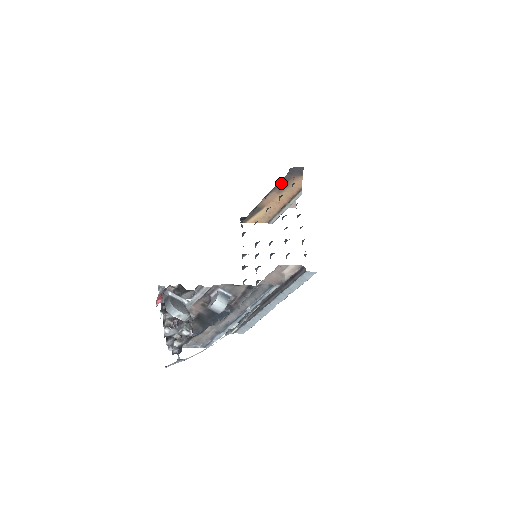
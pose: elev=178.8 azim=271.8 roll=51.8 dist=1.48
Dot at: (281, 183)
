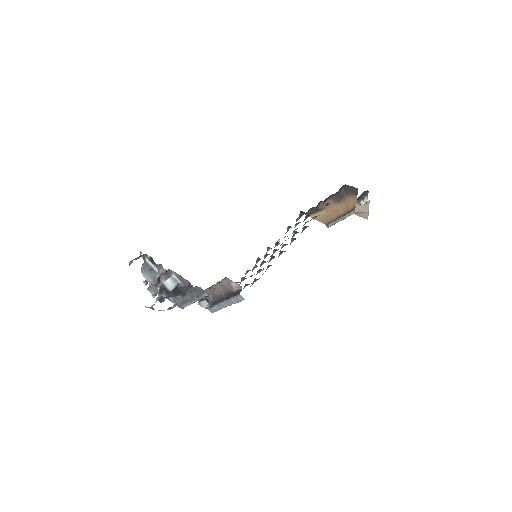
Dot at: (338, 195)
